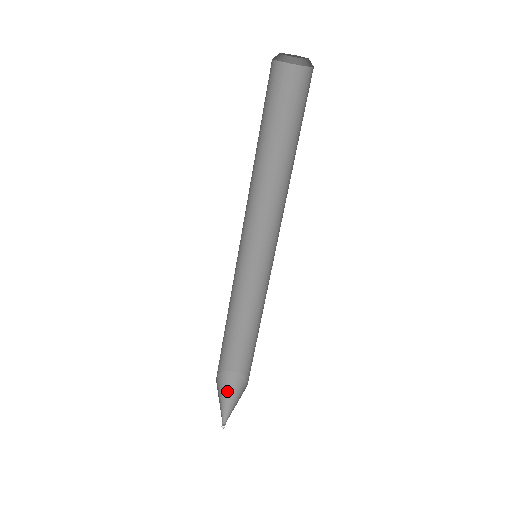
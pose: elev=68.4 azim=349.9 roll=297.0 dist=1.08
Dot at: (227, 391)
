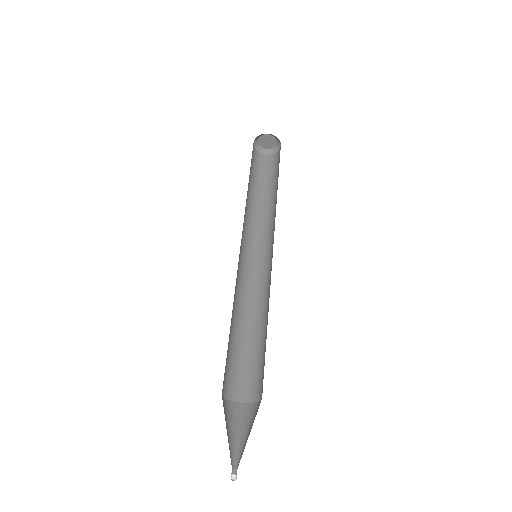
Dot at: (233, 427)
